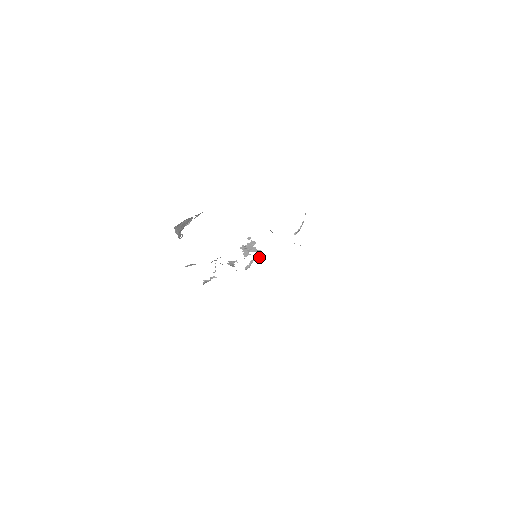
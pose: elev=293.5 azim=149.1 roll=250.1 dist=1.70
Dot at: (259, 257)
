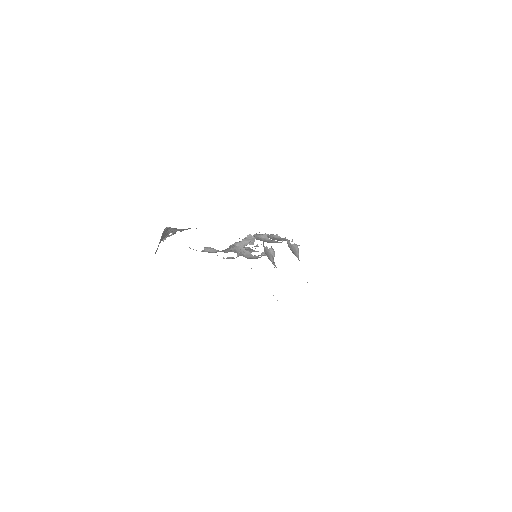
Dot at: (264, 252)
